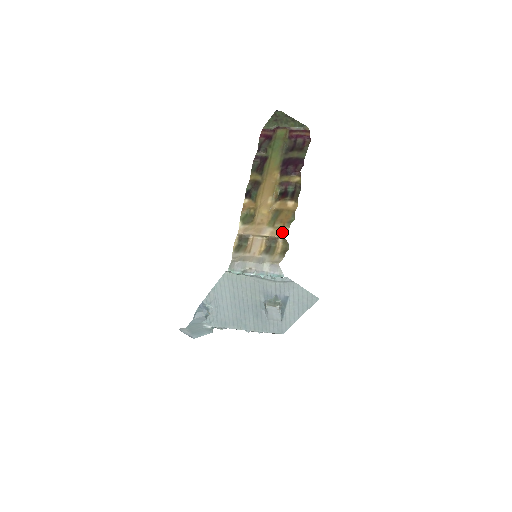
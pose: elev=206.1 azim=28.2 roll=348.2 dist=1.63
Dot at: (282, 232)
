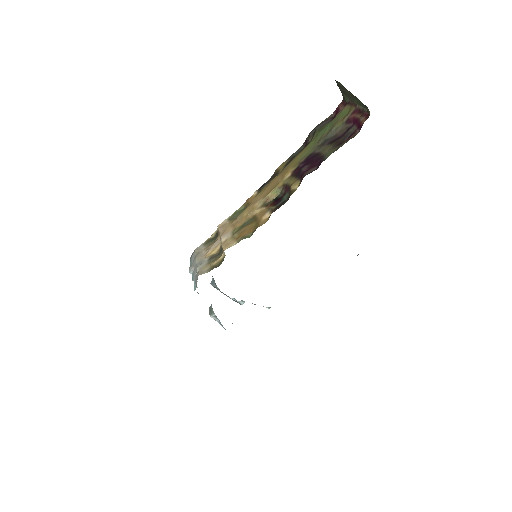
Dot at: (229, 245)
